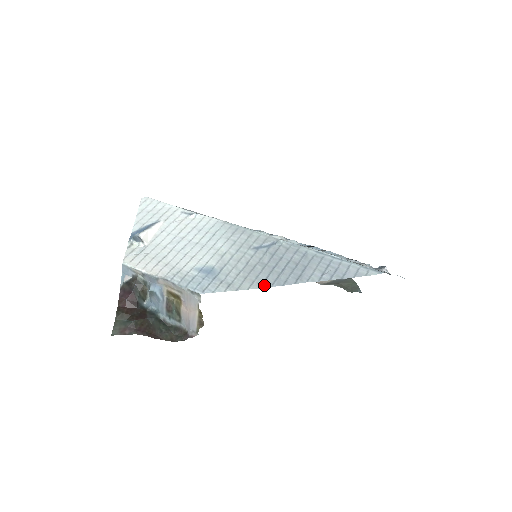
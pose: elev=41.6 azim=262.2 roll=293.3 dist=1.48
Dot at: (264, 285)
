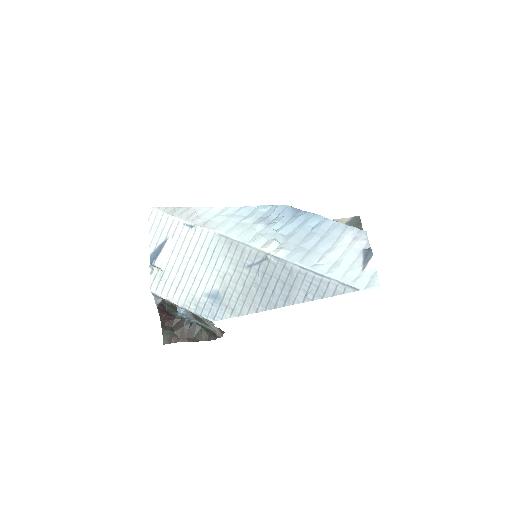
Dot at: (259, 309)
